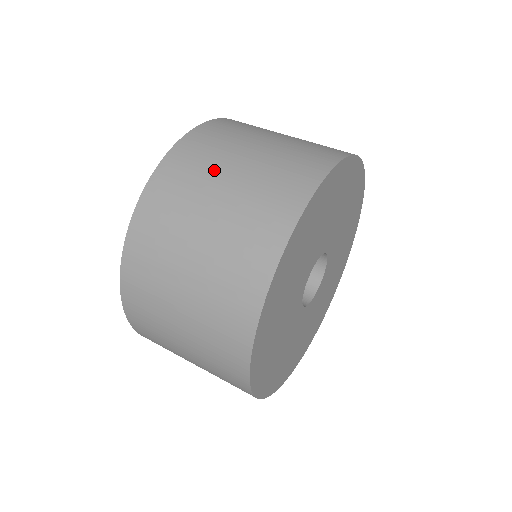
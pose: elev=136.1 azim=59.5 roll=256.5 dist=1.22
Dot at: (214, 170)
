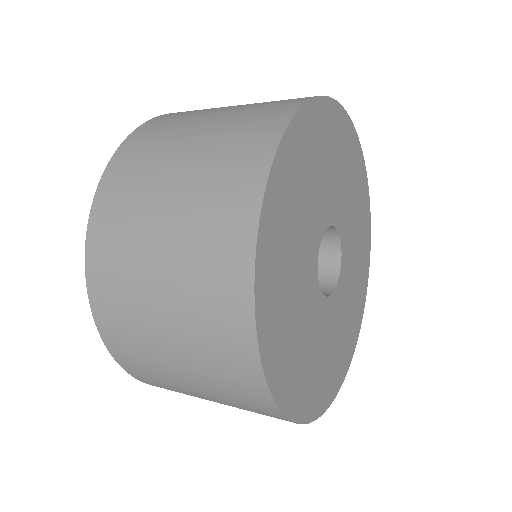
Dot at: occluded
